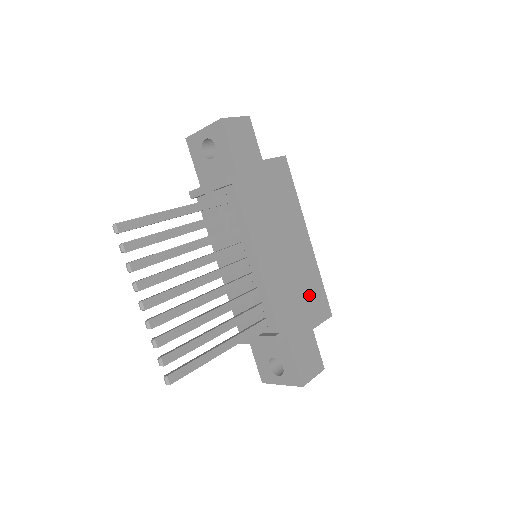
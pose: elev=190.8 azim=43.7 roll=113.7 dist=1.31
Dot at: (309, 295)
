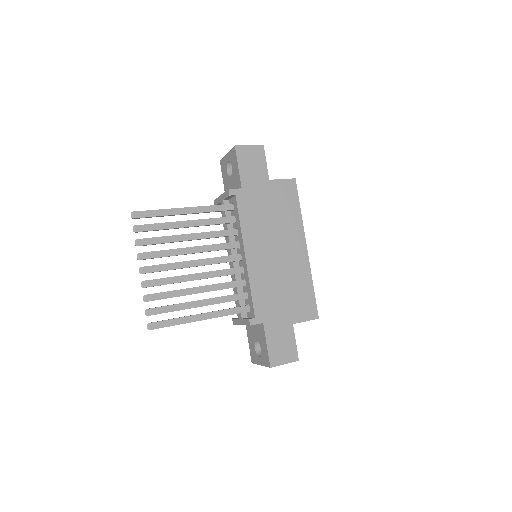
Dot at: (295, 295)
